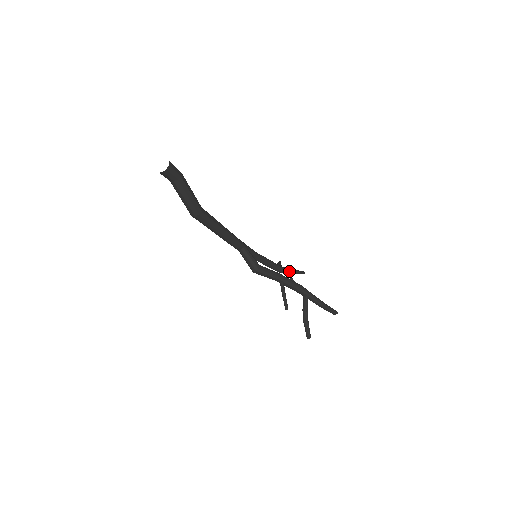
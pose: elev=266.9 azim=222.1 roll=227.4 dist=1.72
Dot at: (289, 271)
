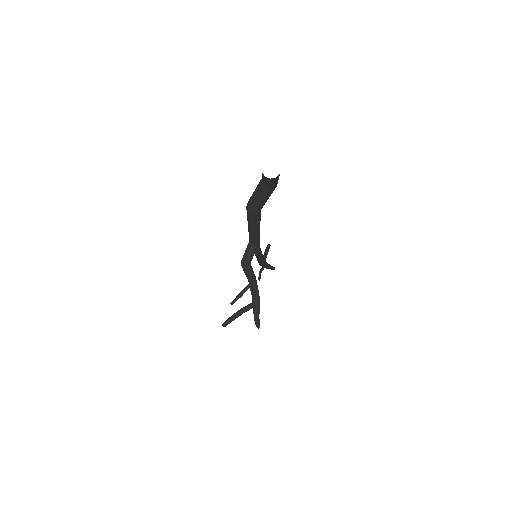
Dot at: (266, 267)
